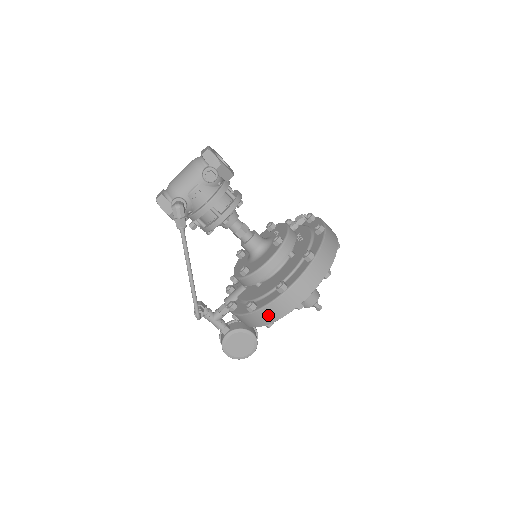
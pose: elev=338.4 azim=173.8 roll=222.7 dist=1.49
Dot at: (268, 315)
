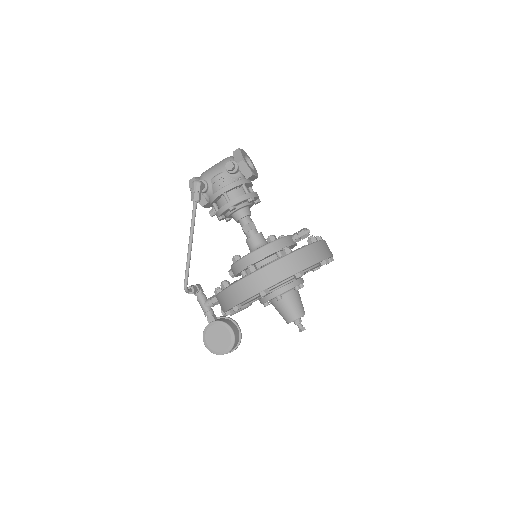
Dot at: (234, 295)
